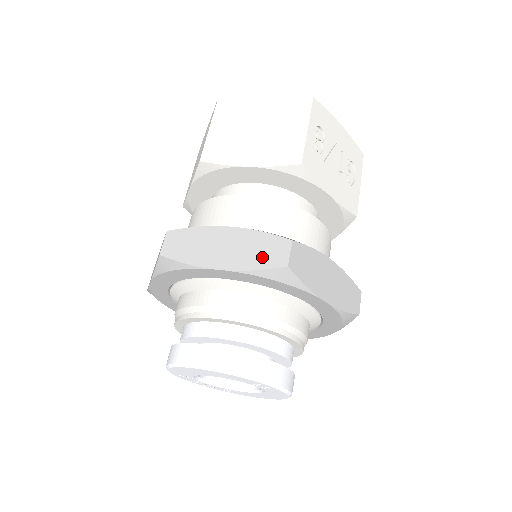
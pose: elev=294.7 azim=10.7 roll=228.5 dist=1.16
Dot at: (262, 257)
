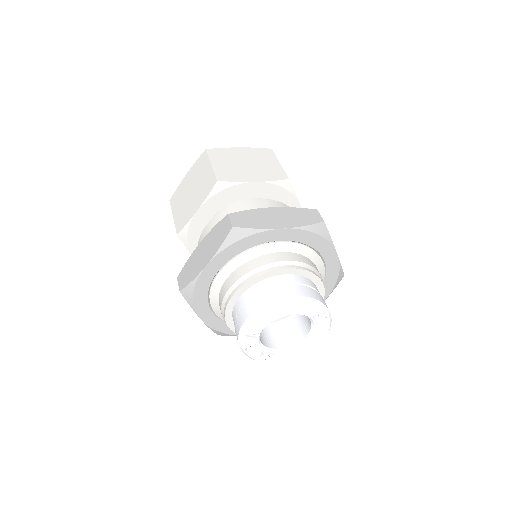
Dot at: (305, 219)
